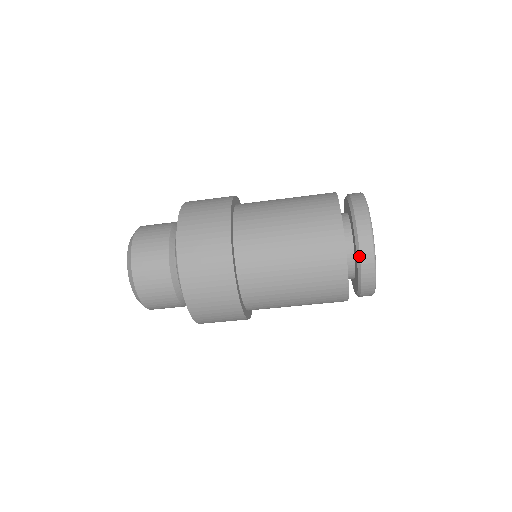
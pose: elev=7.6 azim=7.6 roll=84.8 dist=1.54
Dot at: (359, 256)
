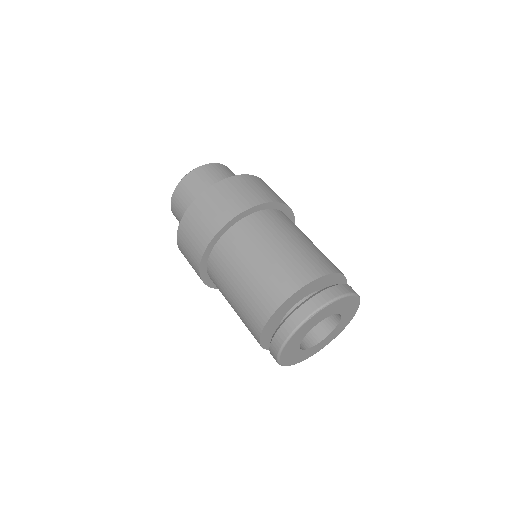
Dot at: (321, 291)
